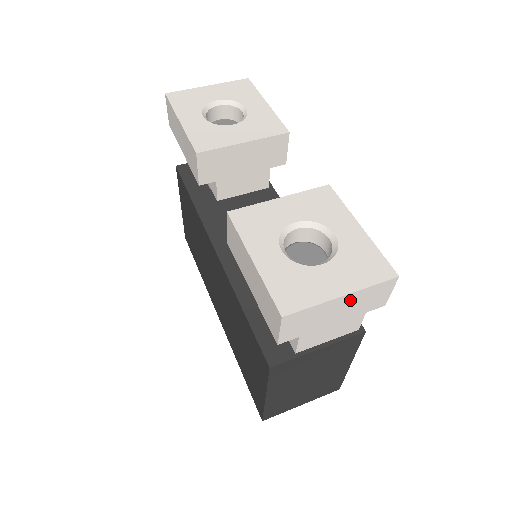
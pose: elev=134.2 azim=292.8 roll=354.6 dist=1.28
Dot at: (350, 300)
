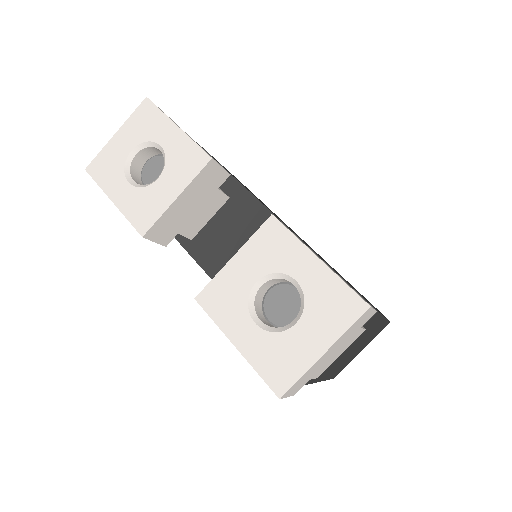
Dot at: (335, 345)
